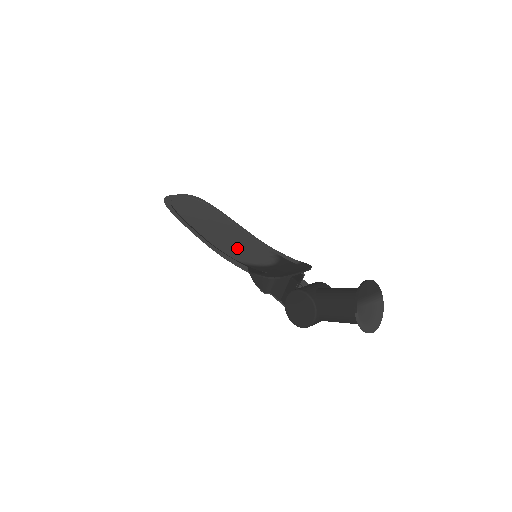
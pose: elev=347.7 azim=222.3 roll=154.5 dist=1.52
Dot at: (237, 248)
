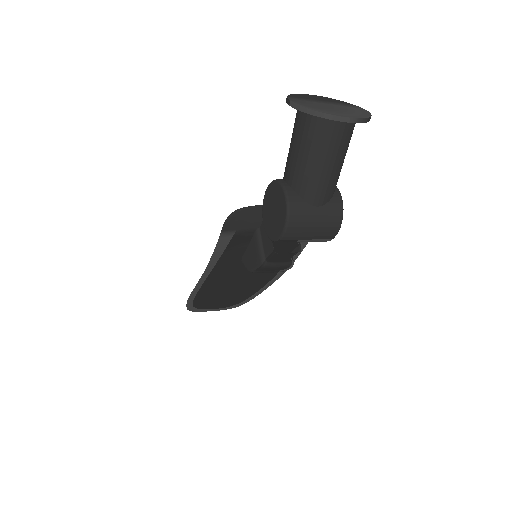
Dot at: (239, 269)
